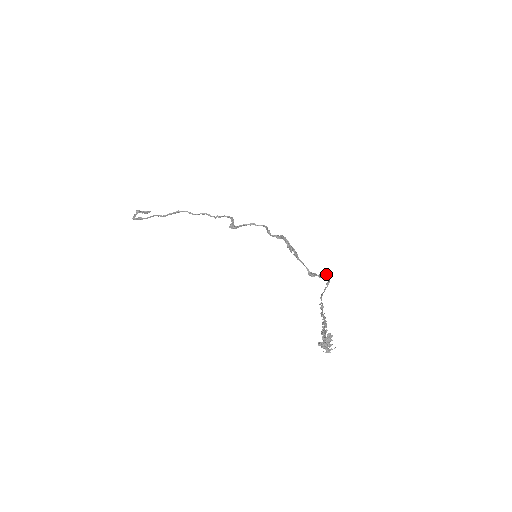
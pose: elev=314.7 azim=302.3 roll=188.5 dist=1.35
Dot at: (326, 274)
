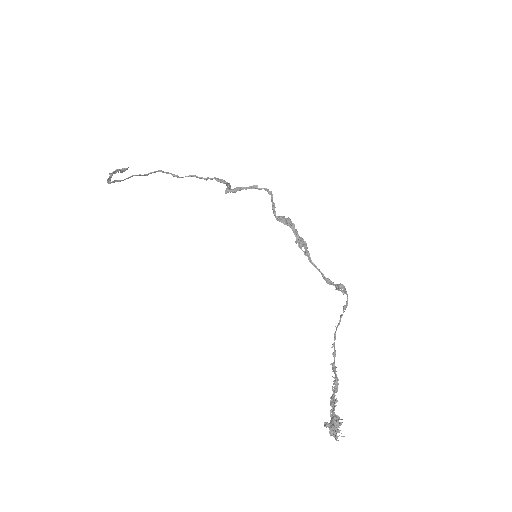
Dot at: (344, 287)
